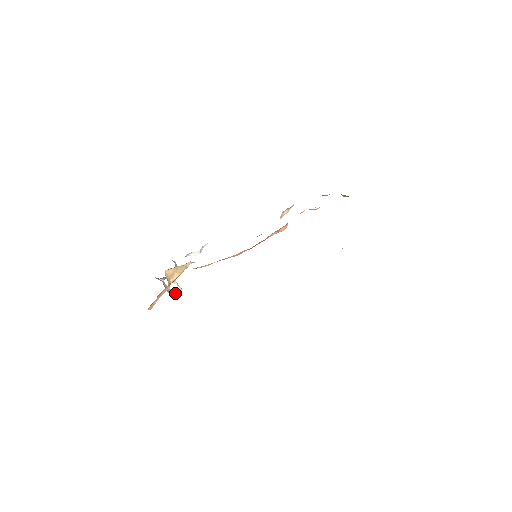
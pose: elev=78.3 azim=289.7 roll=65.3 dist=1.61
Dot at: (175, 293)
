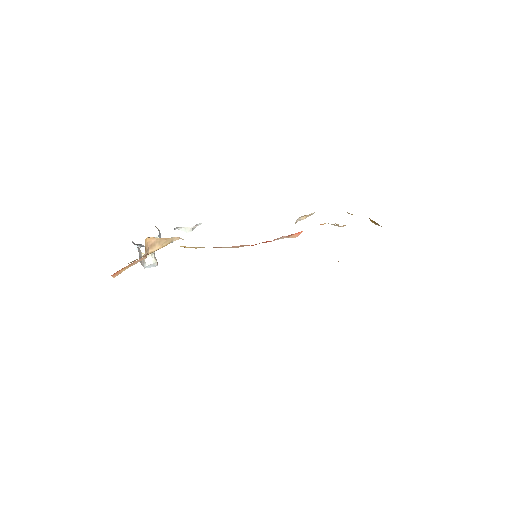
Dot at: (149, 266)
